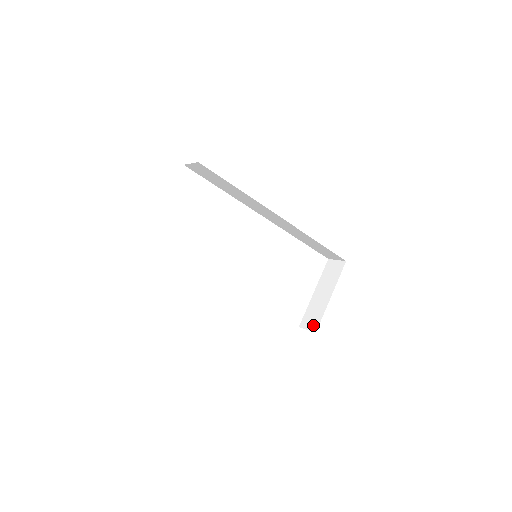
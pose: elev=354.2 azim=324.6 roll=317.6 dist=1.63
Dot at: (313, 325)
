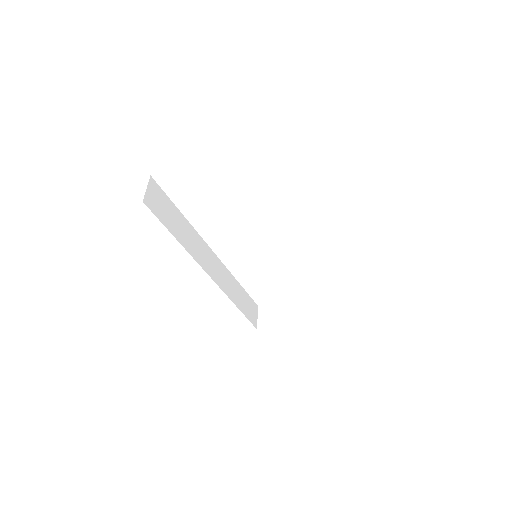
Dot at: (263, 321)
